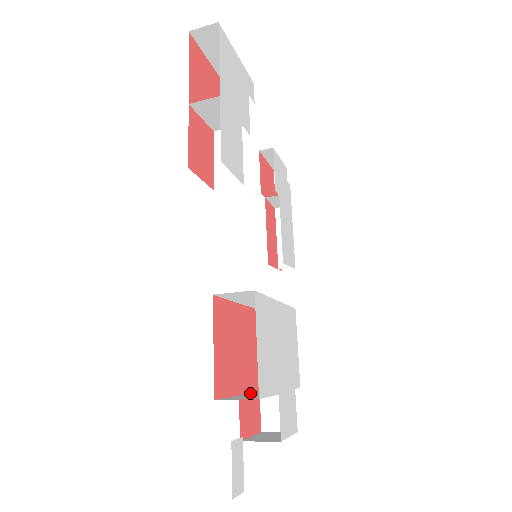
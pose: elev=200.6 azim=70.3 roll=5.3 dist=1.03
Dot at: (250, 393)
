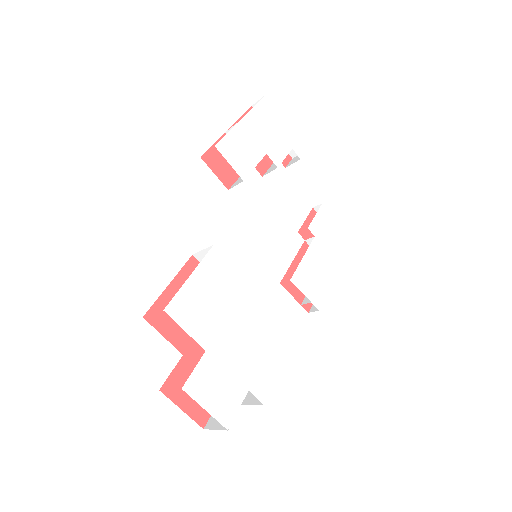
Dot at: occluded
